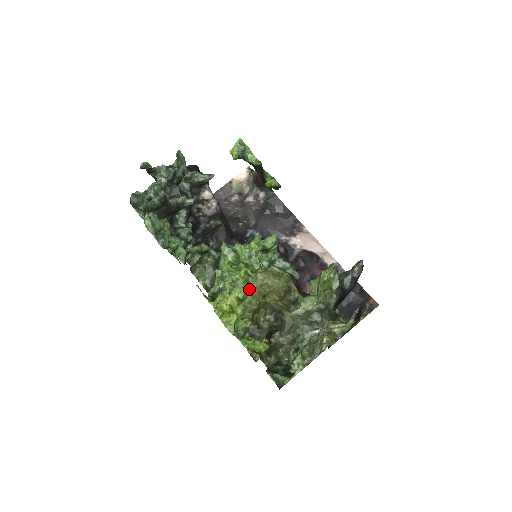
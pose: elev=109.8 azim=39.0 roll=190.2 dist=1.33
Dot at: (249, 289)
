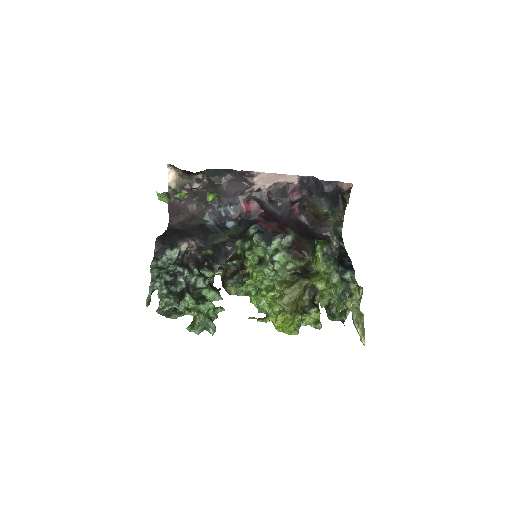
Dot at: occluded
